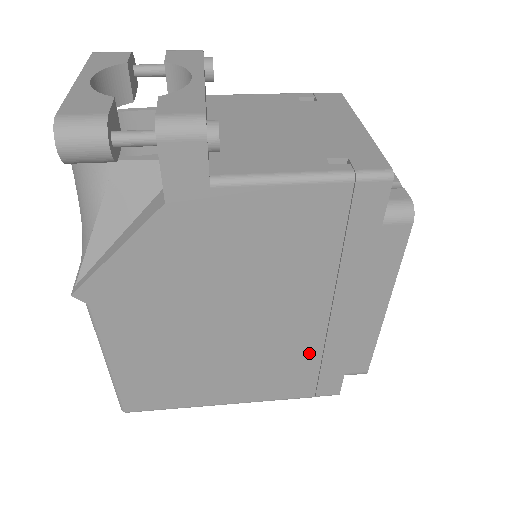
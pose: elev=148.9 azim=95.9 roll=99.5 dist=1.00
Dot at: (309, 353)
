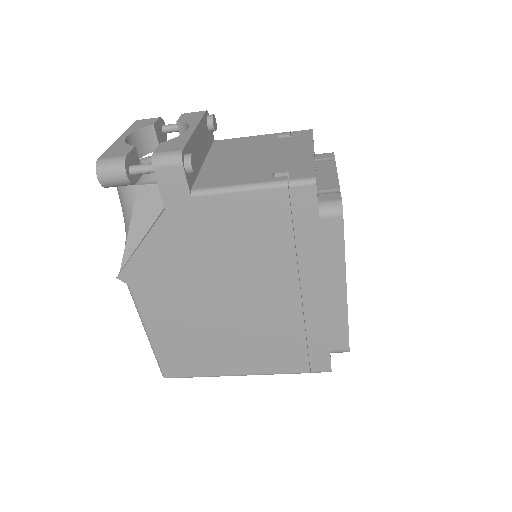
Dot at: (294, 329)
